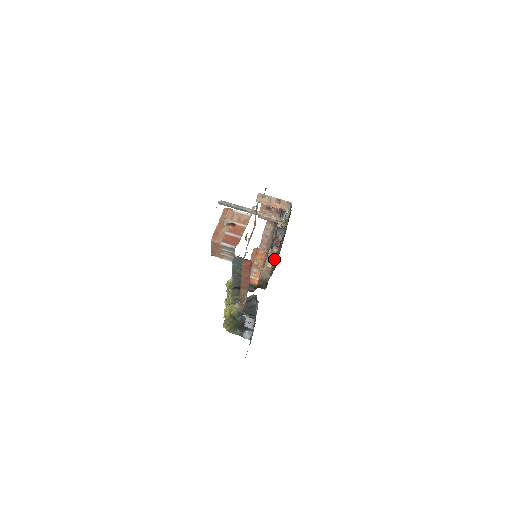
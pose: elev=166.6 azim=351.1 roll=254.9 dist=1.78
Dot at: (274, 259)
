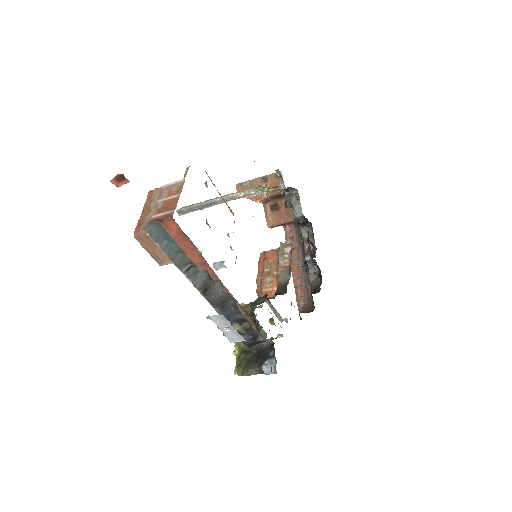
Dot at: (290, 252)
